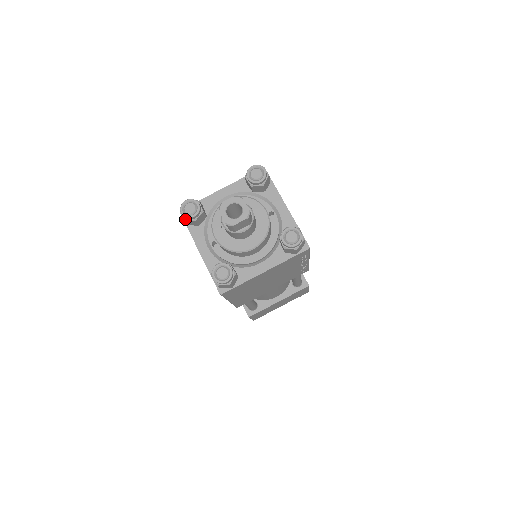
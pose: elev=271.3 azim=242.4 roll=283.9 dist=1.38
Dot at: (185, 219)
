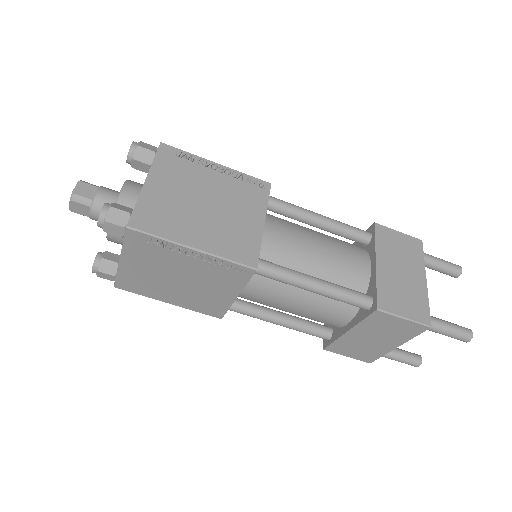
Dot at: (97, 269)
